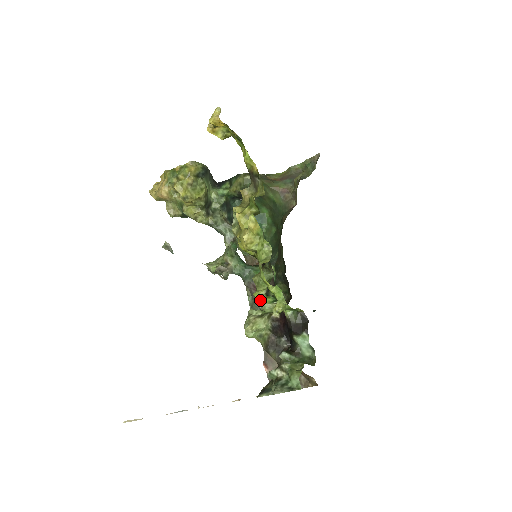
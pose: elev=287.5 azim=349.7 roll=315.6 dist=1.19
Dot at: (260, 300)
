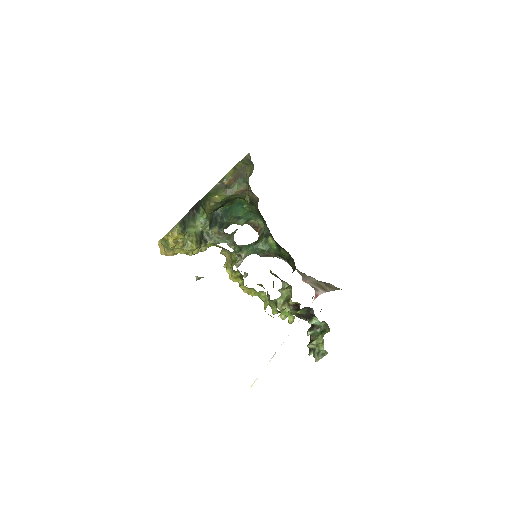
Dot at: occluded
